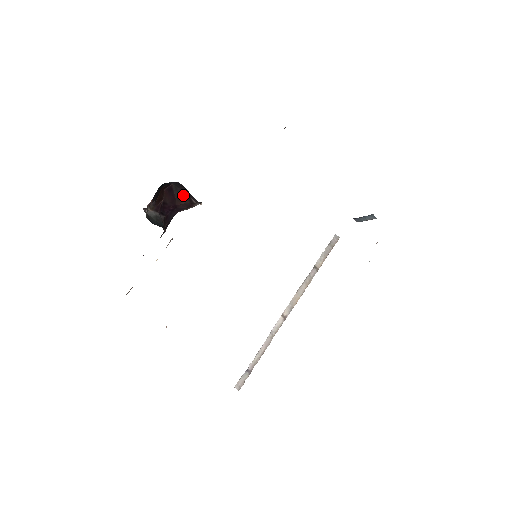
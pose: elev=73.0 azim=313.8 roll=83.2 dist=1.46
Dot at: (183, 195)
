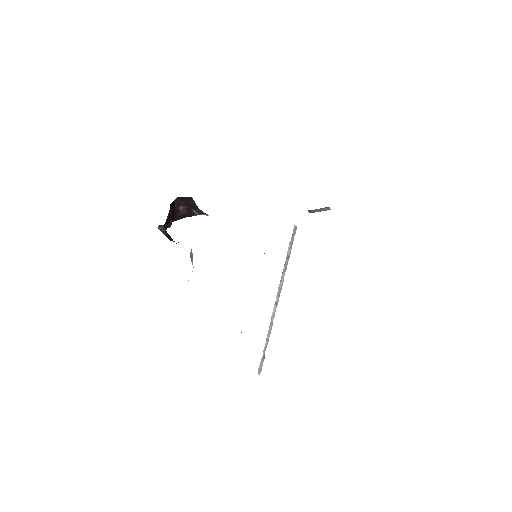
Dot at: (182, 207)
